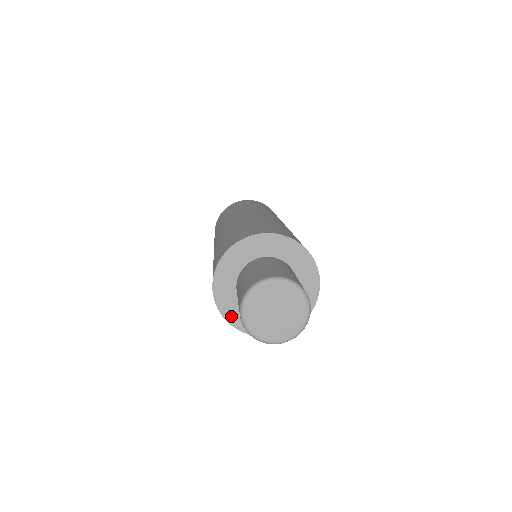
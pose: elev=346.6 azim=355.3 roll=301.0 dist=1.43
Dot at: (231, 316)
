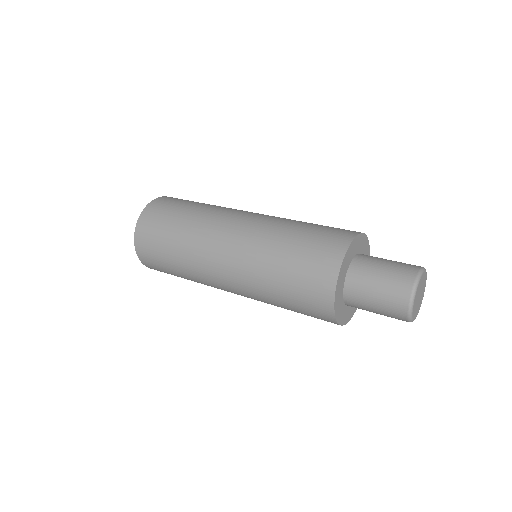
Dot at: (341, 319)
